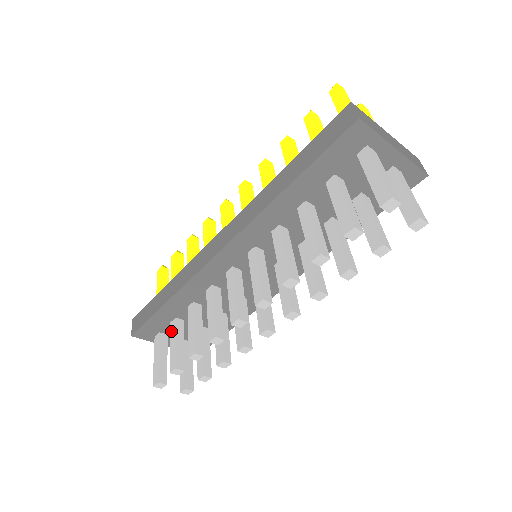
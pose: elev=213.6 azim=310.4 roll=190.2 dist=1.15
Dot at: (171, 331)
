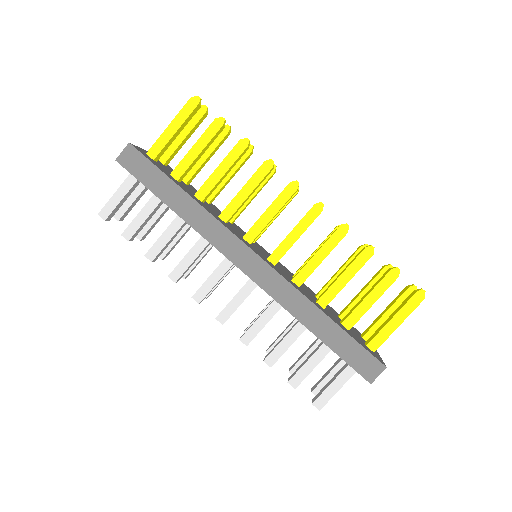
Dot at: (150, 202)
